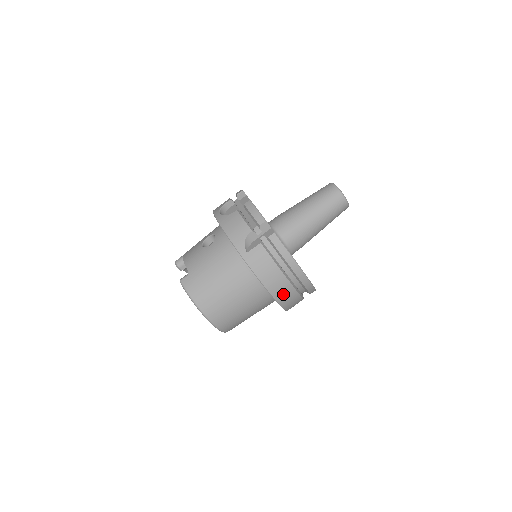
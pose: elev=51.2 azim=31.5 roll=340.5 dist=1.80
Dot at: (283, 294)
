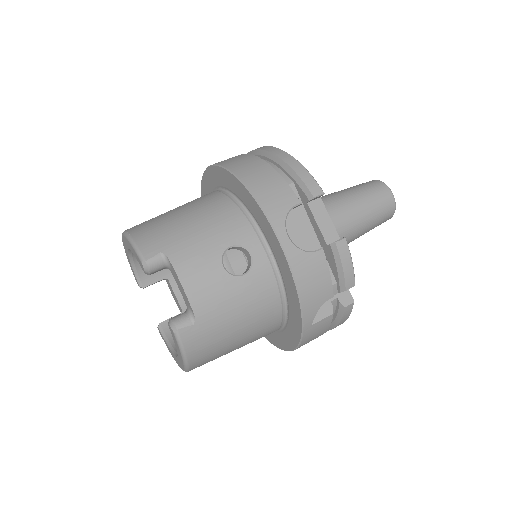
Dot at: occluded
